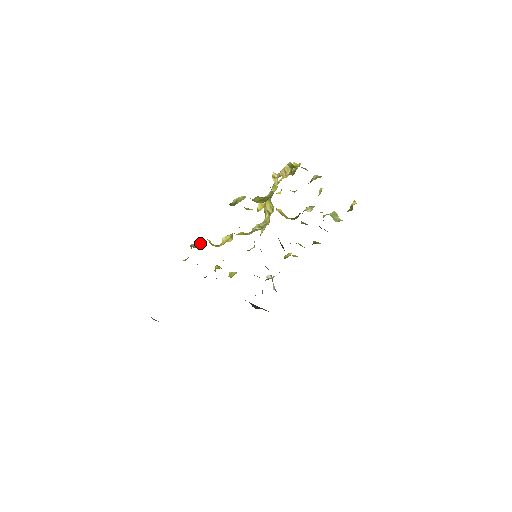
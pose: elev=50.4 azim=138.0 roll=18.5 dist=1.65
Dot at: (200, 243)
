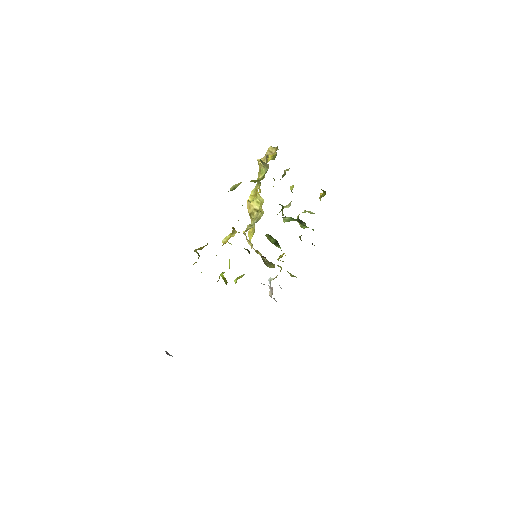
Dot at: (204, 246)
